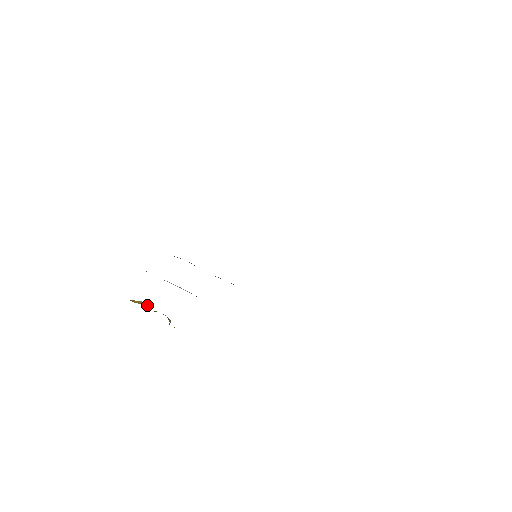
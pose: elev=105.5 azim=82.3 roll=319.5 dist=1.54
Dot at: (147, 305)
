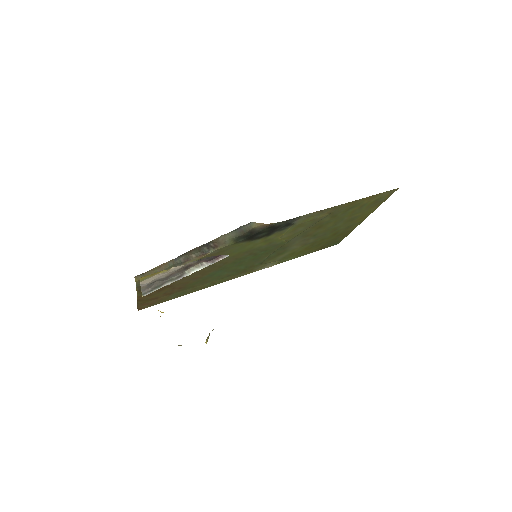
Dot at: occluded
